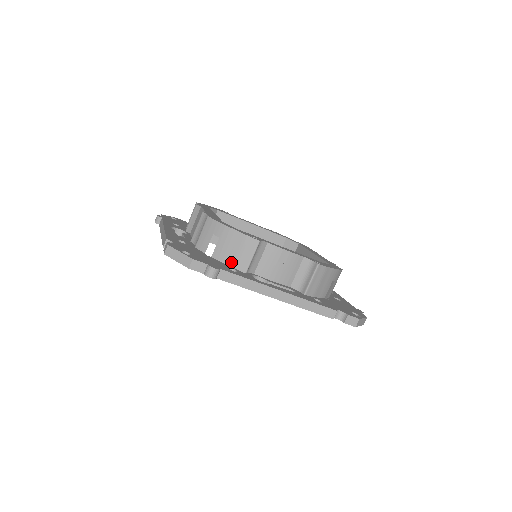
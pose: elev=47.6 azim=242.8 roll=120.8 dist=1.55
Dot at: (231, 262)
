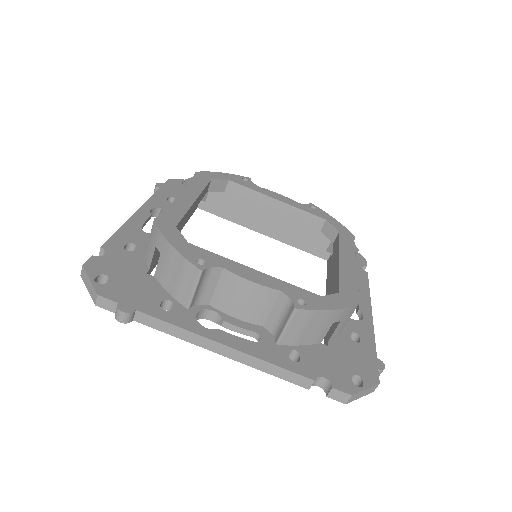
Dot at: (171, 290)
